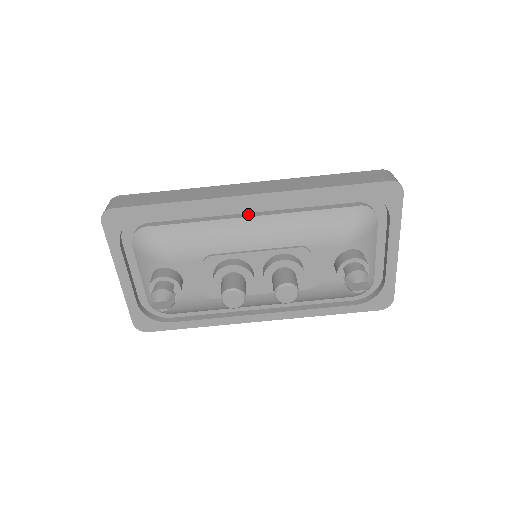
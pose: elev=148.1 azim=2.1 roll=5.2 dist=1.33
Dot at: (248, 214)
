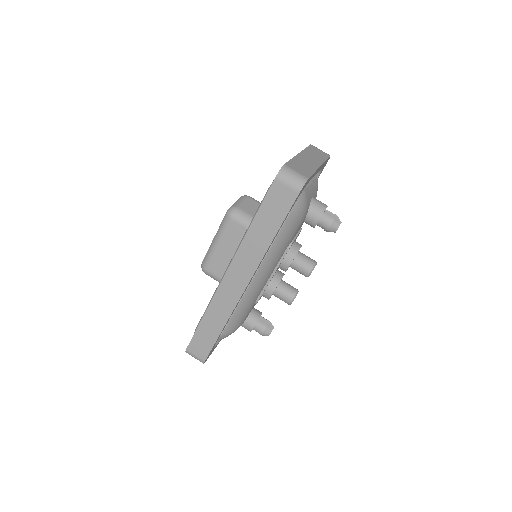
Dot at: occluded
